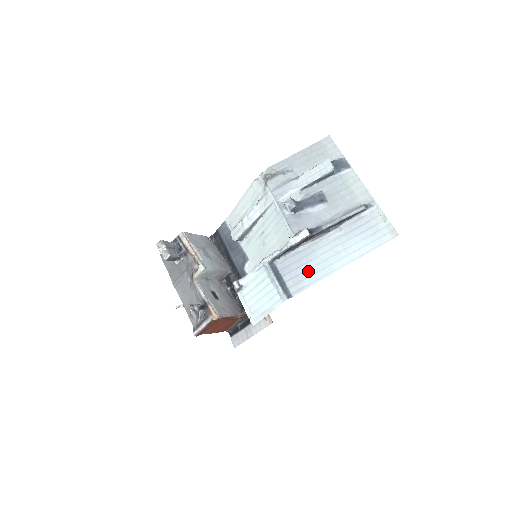
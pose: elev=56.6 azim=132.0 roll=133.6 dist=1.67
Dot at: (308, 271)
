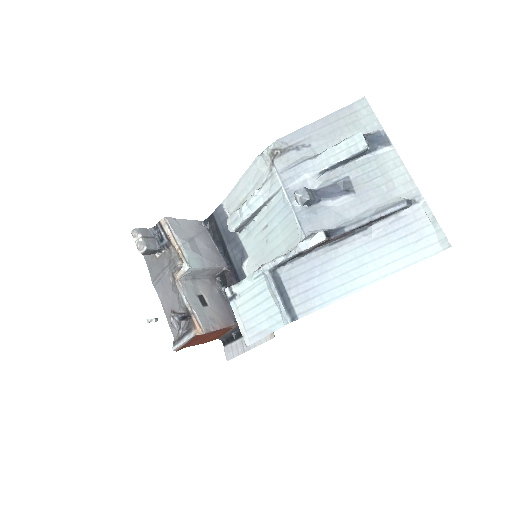
Dot at: (321, 286)
